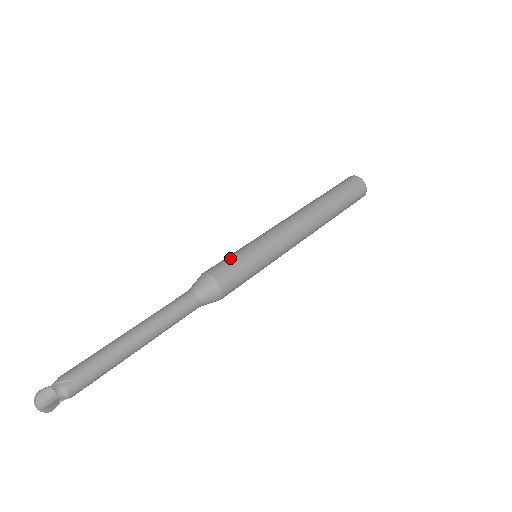
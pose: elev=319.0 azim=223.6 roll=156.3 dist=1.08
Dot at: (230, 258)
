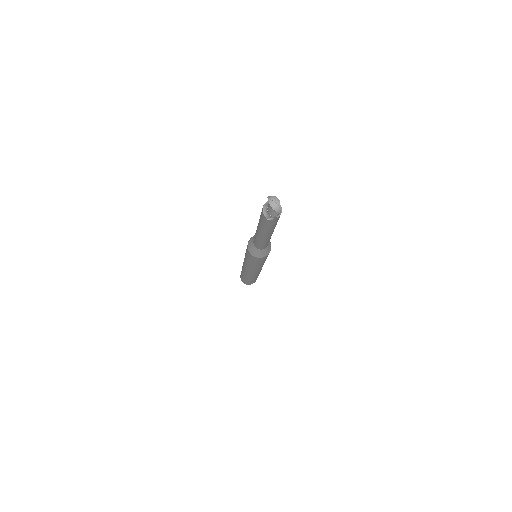
Dot at: occluded
